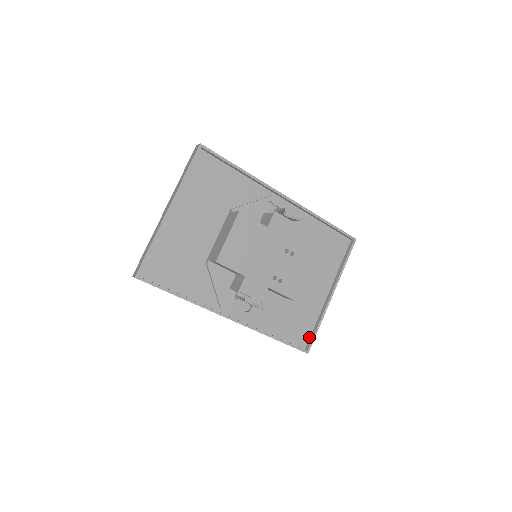
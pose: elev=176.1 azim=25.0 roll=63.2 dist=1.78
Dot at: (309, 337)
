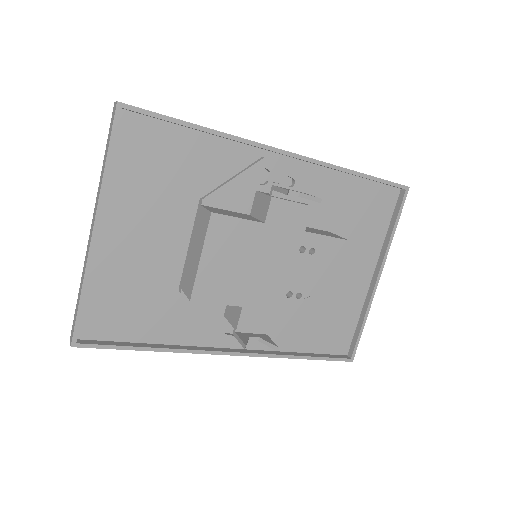
Dot at: (351, 338)
